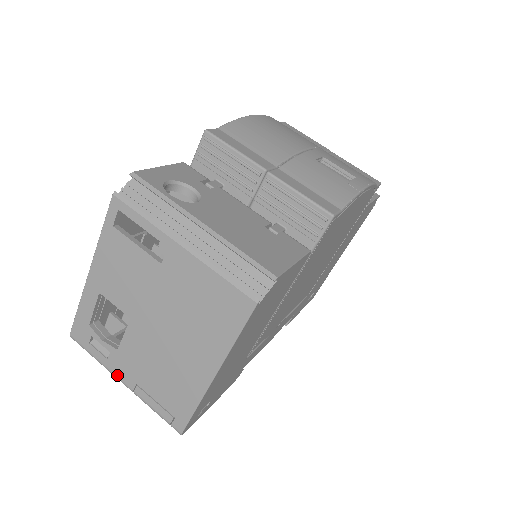
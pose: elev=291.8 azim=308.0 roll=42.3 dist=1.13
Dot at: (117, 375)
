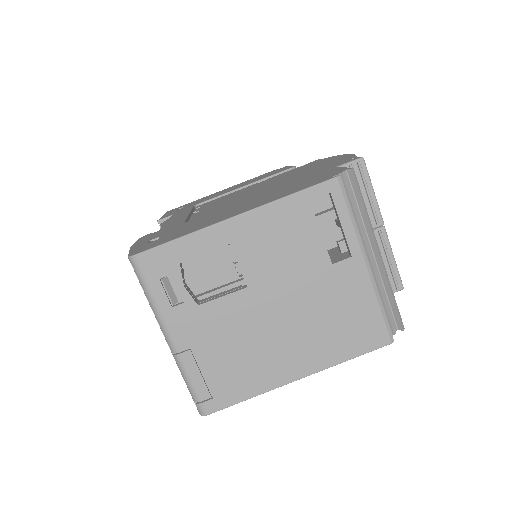
Dot at: (171, 328)
